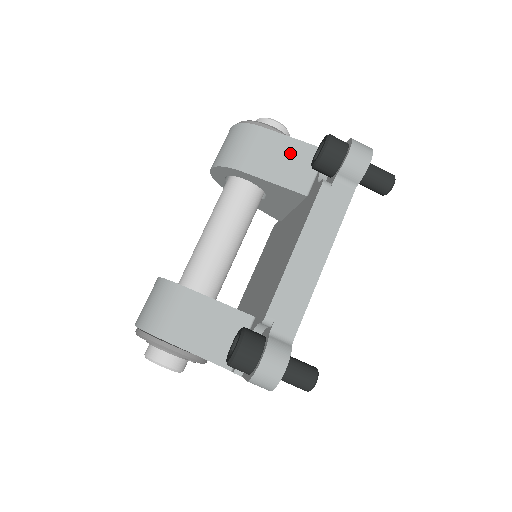
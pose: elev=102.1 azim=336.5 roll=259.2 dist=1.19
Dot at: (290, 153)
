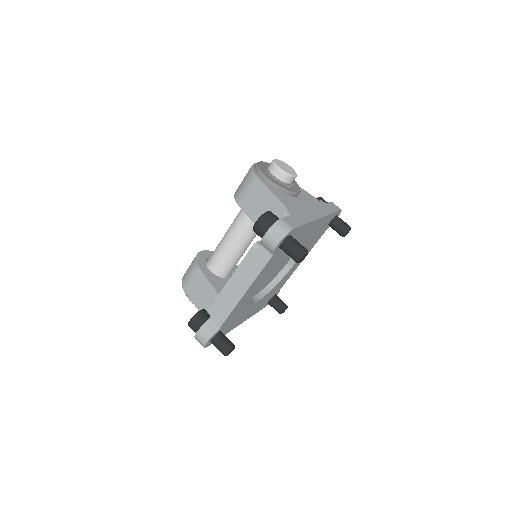
Dot at: (267, 204)
